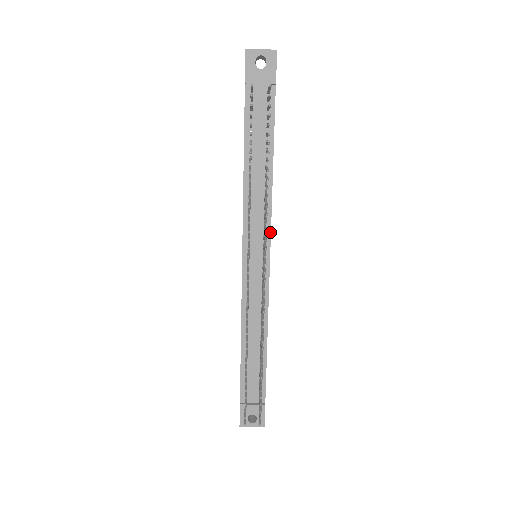
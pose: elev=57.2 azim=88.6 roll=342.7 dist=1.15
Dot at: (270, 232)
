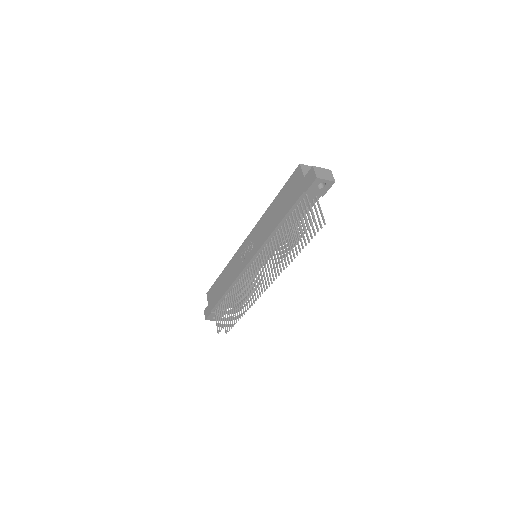
Dot at: occluded
